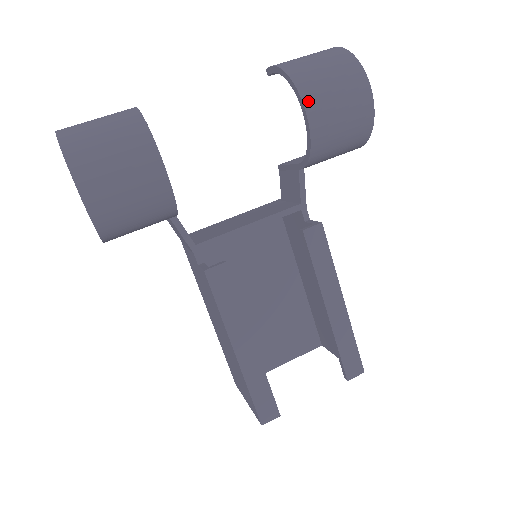
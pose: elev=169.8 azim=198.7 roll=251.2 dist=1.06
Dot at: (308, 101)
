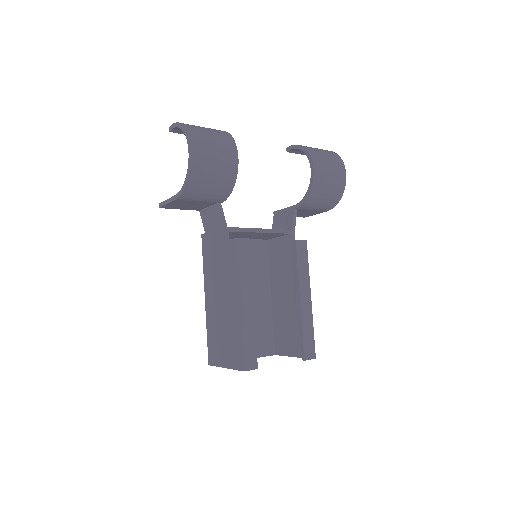
Dot at: (315, 163)
